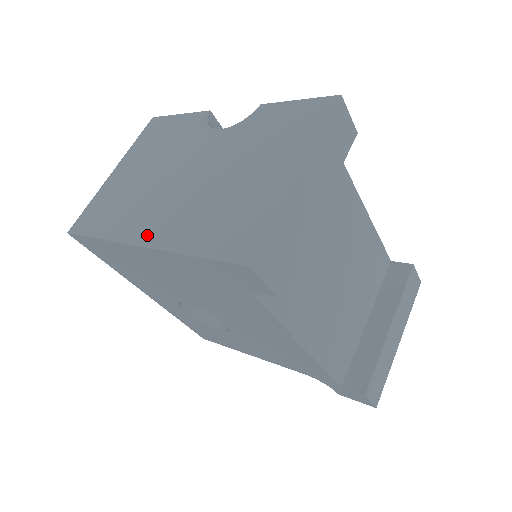
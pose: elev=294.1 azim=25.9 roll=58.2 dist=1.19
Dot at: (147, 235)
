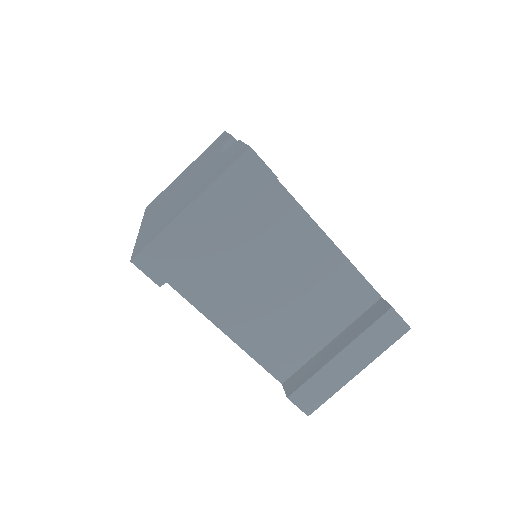
Dot at: (146, 223)
